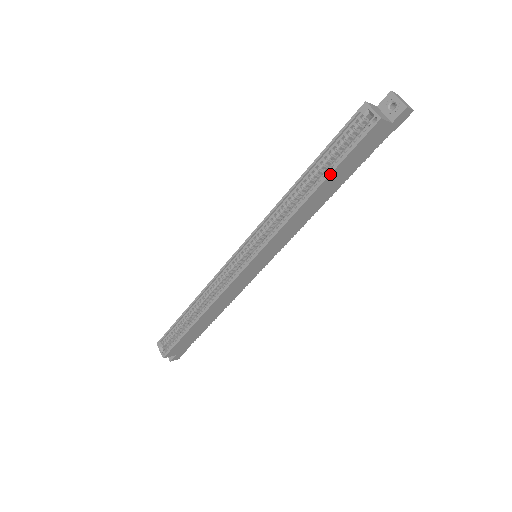
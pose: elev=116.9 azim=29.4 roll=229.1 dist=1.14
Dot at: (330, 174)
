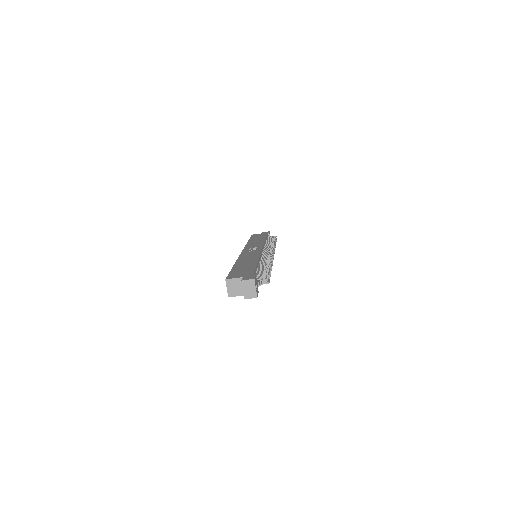
Dot at: occluded
